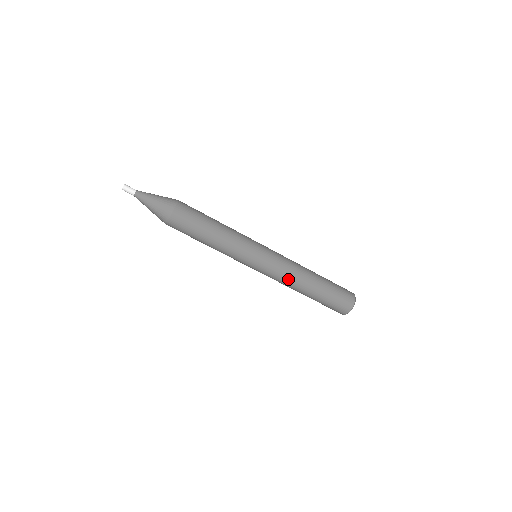
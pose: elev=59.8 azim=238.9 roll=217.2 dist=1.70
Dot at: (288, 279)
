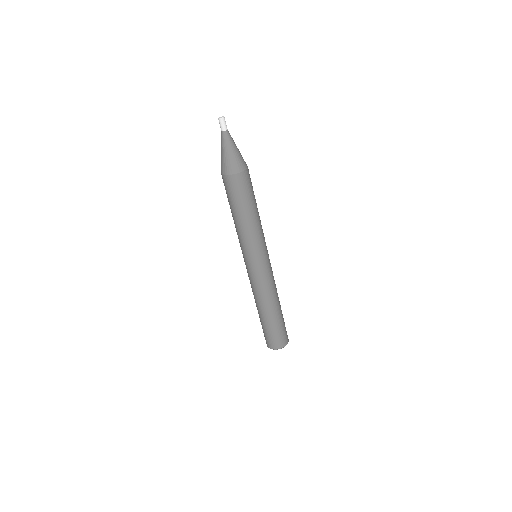
Dot at: (272, 289)
